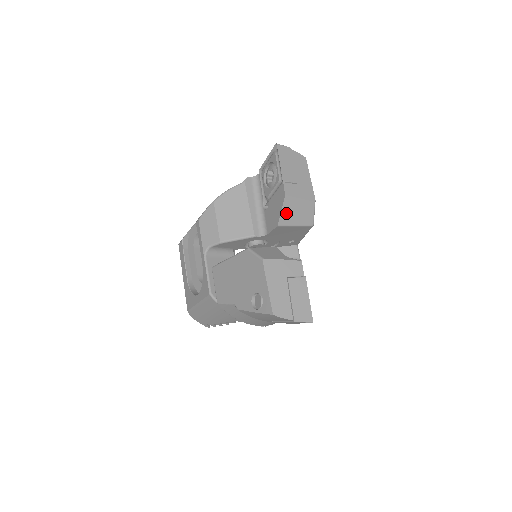
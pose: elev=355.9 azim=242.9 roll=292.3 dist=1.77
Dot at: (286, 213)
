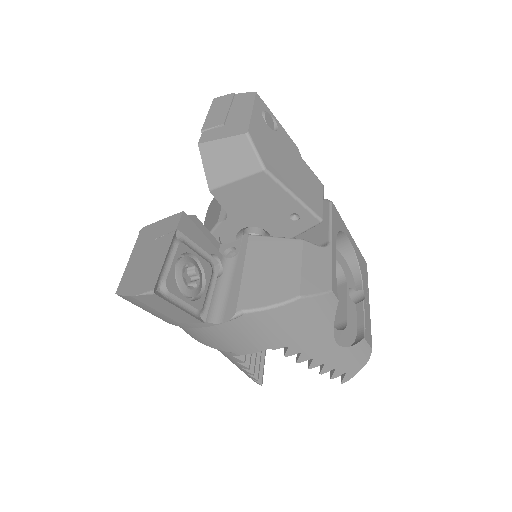
Dot at: (212, 168)
